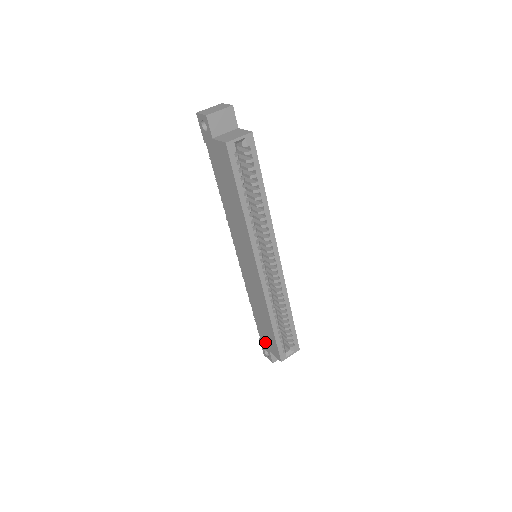
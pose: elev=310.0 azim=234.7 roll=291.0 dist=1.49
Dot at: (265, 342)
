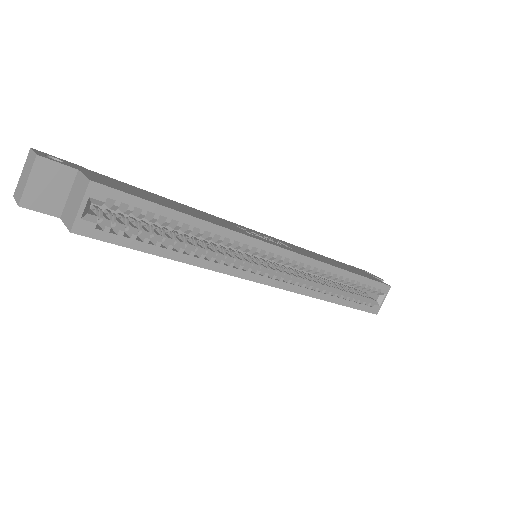
Dot at: occluded
